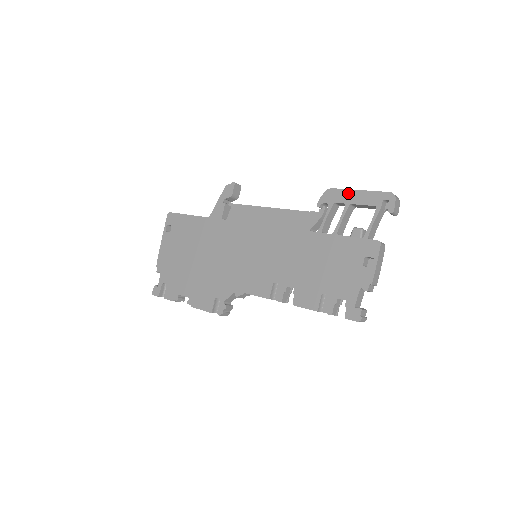
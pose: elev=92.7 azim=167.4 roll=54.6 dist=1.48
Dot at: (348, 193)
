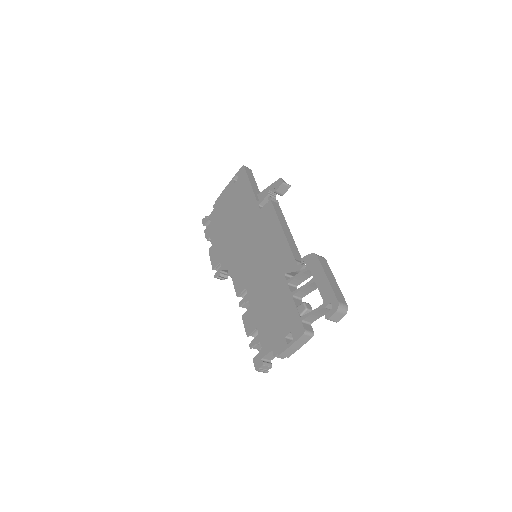
Dot at: (320, 271)
